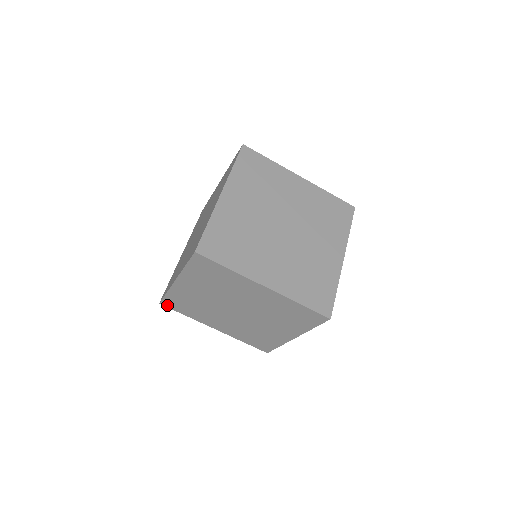
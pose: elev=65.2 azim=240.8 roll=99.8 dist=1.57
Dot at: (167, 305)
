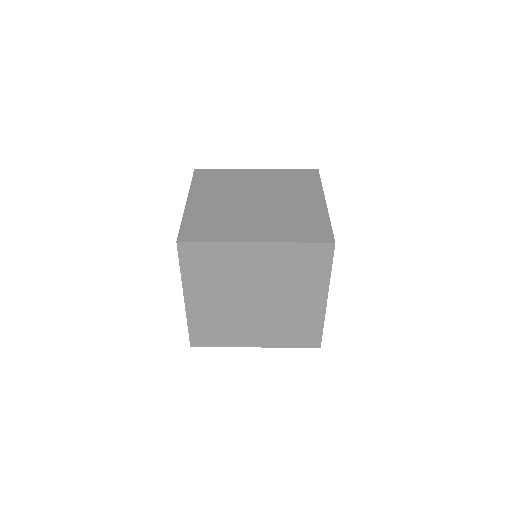
Dot at: (198, 344)
